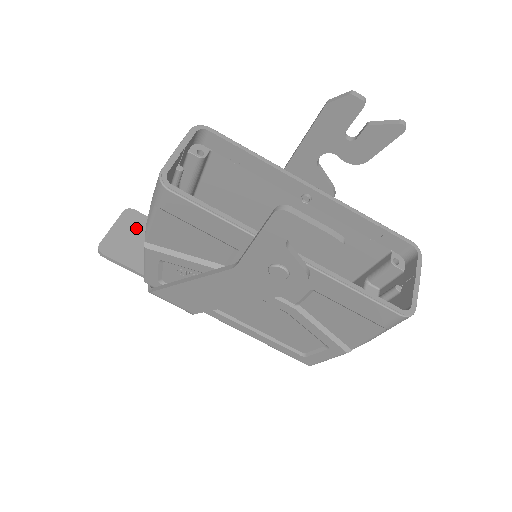
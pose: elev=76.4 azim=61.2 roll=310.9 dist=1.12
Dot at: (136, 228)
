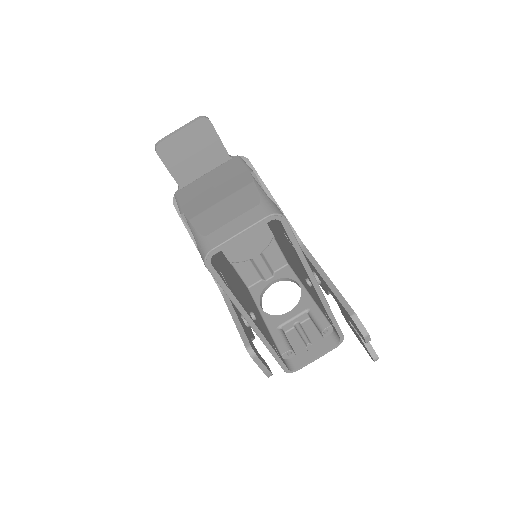
Dot at: (200, 141)
